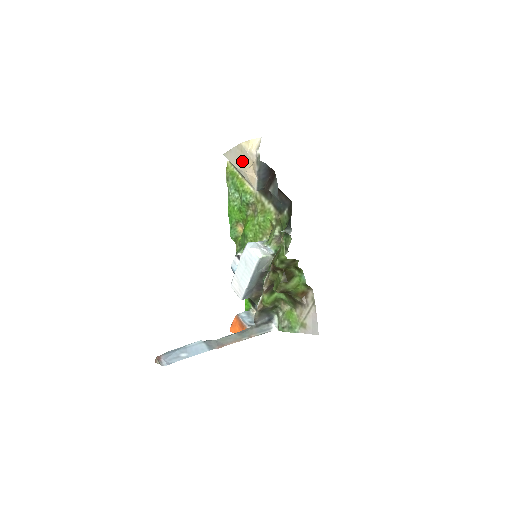
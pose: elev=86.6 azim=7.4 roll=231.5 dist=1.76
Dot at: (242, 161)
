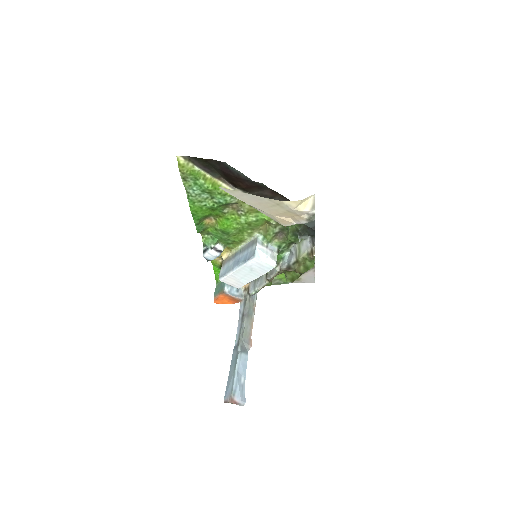
Dot at: (272, 209)
